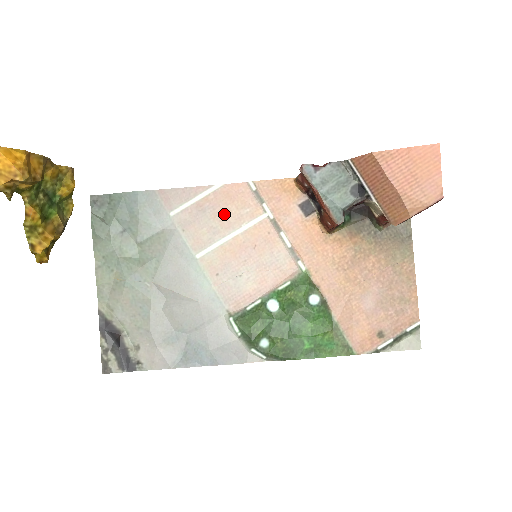
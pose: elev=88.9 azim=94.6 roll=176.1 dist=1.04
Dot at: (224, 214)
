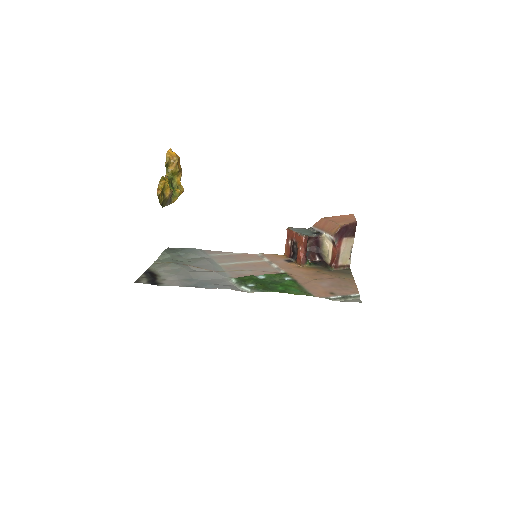
Dot at: (241, 258)
